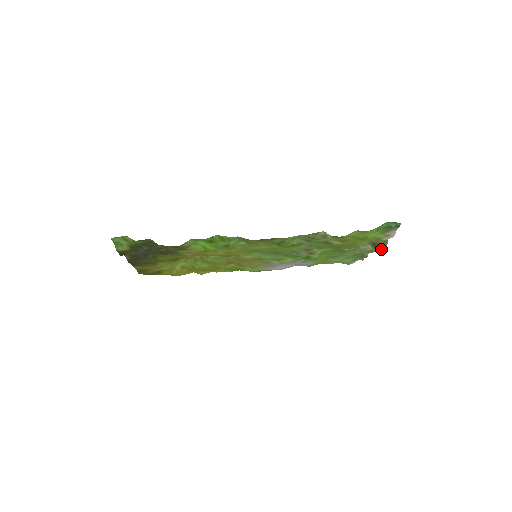
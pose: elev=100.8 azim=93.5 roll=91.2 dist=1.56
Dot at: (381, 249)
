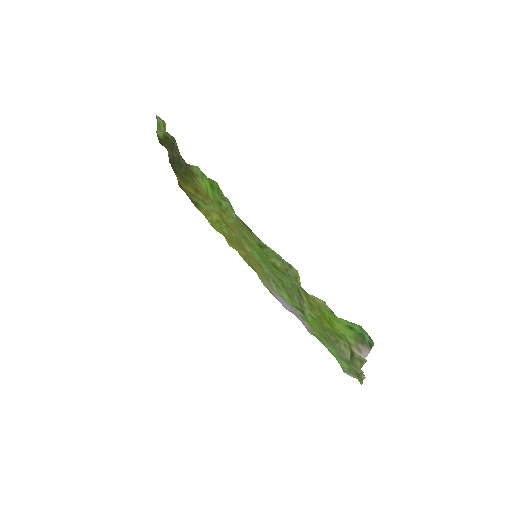
Dot at: (353, 366)
